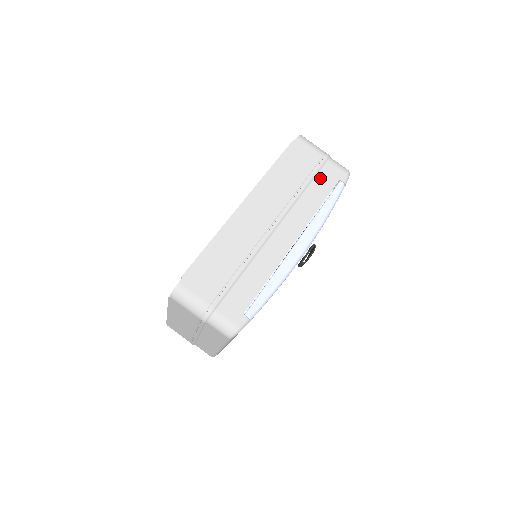
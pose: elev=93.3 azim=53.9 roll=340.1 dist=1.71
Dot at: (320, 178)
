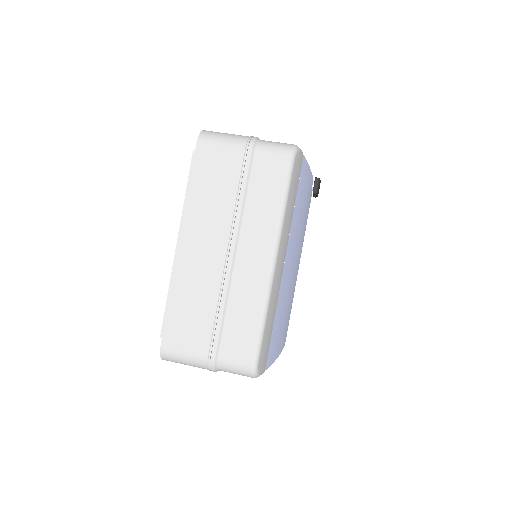
Dot at: occluded
